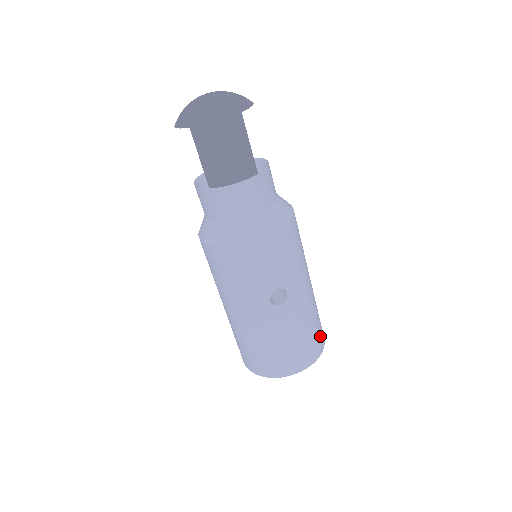
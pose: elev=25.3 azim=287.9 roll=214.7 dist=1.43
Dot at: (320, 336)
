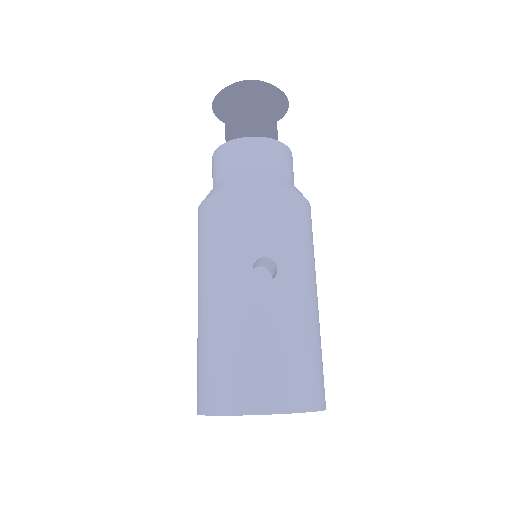
Dot at: (317, 383)
